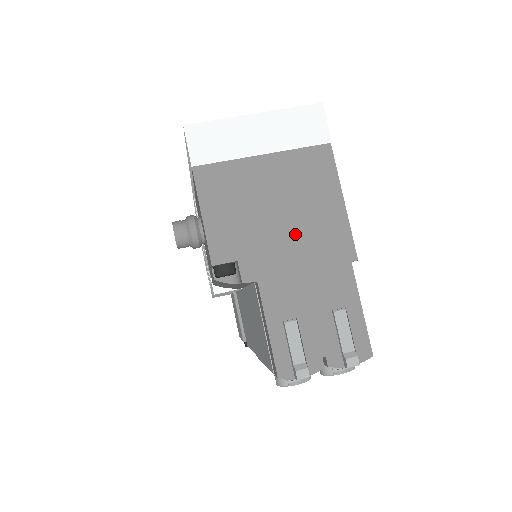
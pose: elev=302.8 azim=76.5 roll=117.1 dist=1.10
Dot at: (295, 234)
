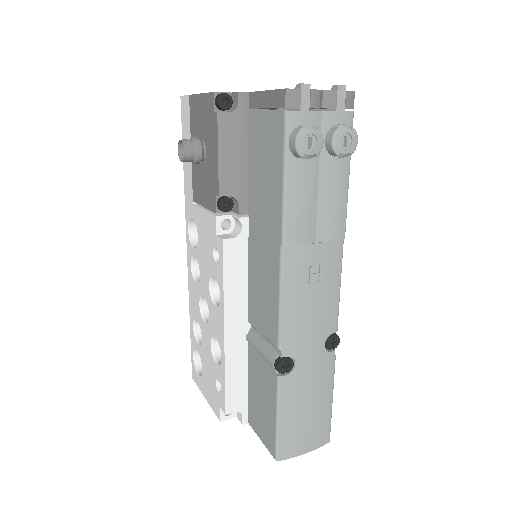
Dot at: occluded
